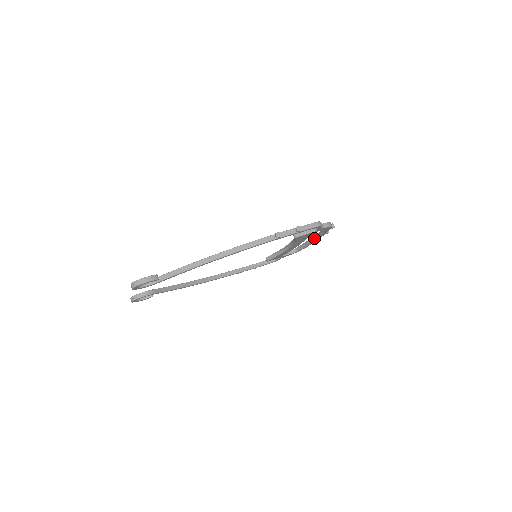
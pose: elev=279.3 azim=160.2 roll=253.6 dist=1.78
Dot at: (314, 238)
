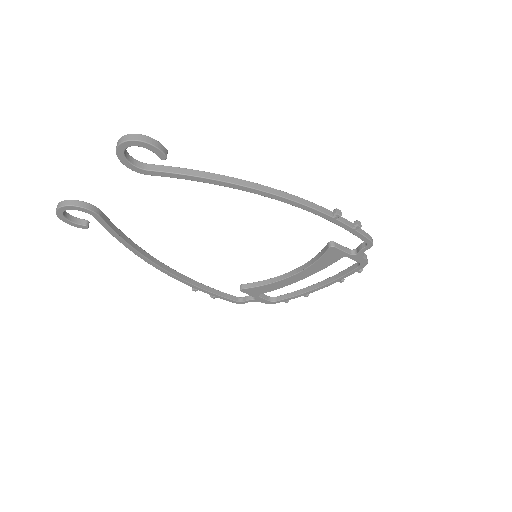
Dot at: (316, 285)
